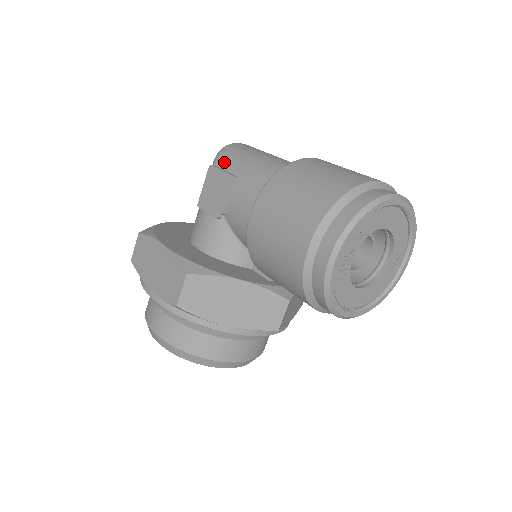
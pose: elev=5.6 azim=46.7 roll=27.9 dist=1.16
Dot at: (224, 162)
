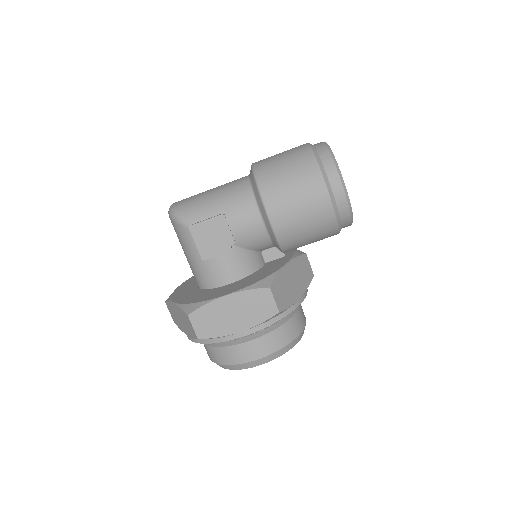
Dot at: (196, 217)
